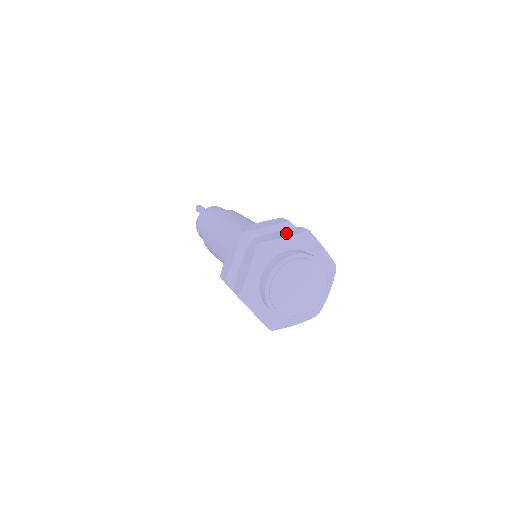
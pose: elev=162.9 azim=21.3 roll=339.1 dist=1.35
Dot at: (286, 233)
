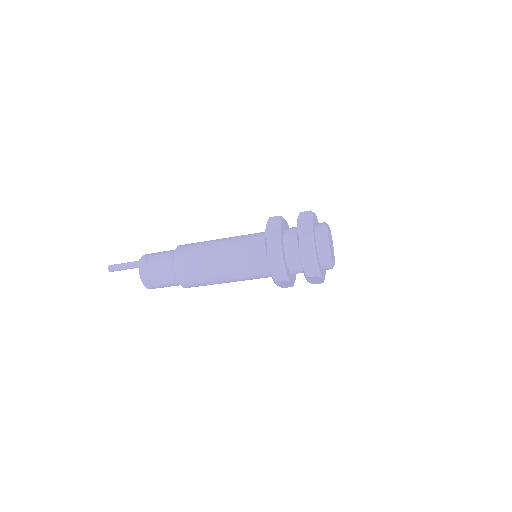
Dot at: occluded
